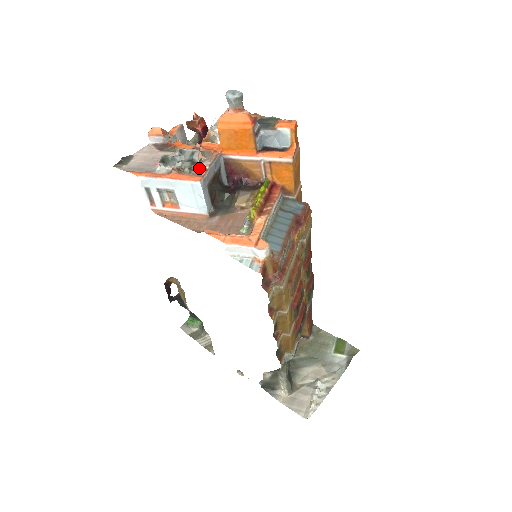
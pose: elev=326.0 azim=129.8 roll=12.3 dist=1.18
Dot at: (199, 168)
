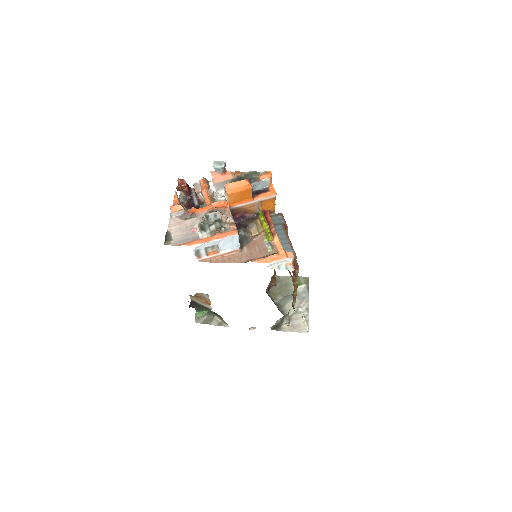
Dot at: (229, 224)
